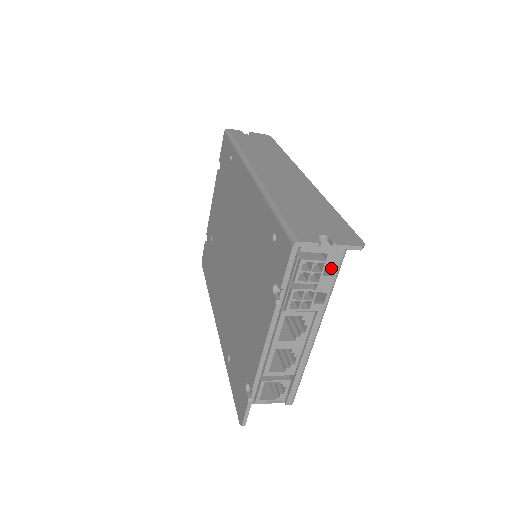
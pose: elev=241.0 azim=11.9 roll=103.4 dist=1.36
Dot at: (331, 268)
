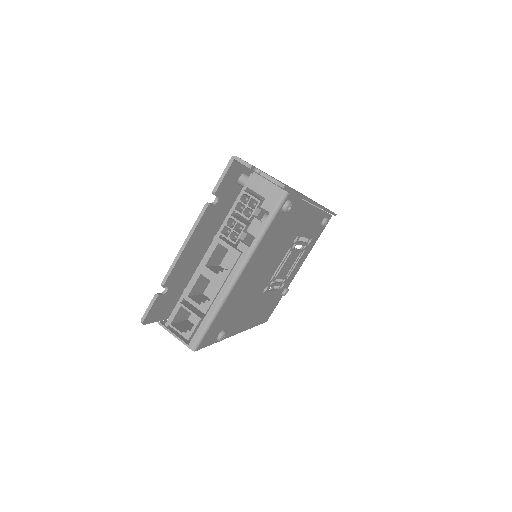
Dot at: (271, 225)
